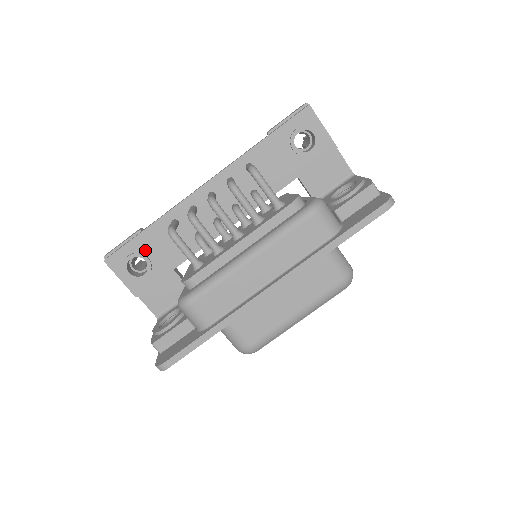
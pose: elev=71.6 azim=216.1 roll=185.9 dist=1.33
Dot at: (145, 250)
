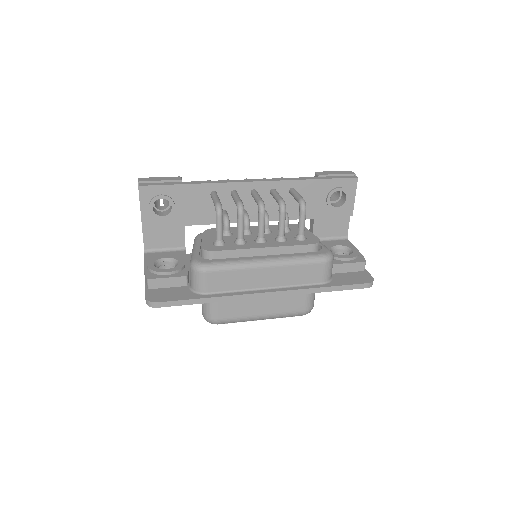
Dot at: (177, 199)
